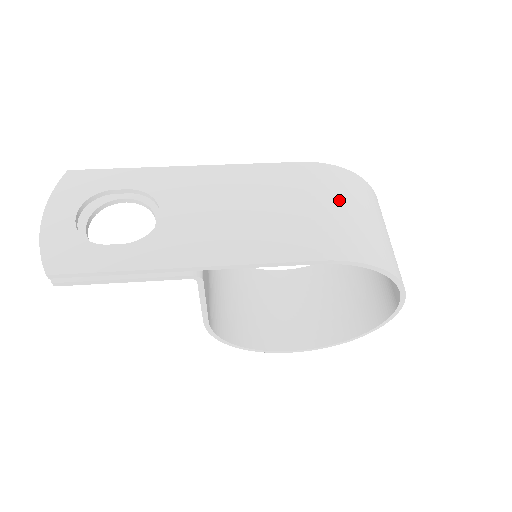
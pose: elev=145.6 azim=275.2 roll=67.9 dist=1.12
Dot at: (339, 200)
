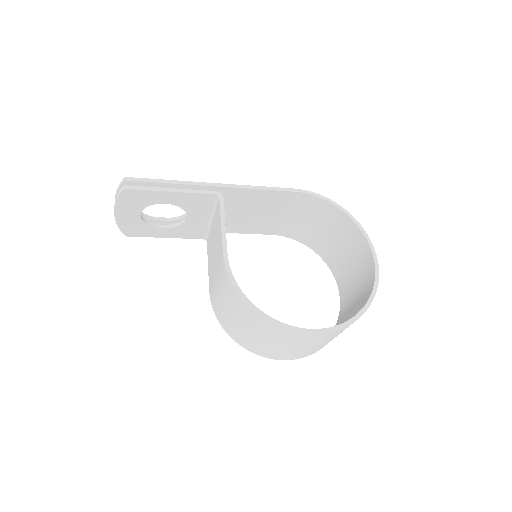
Dot at: occluded
